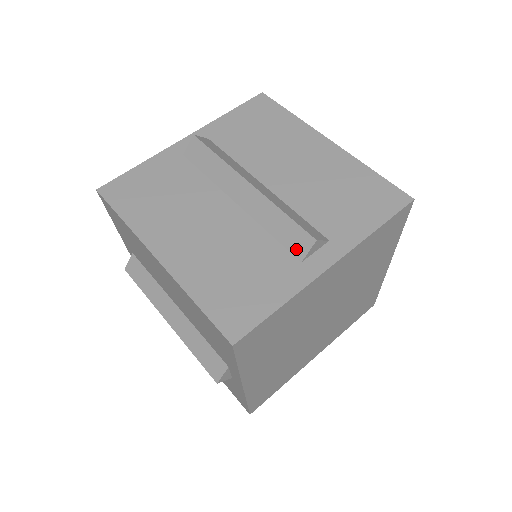
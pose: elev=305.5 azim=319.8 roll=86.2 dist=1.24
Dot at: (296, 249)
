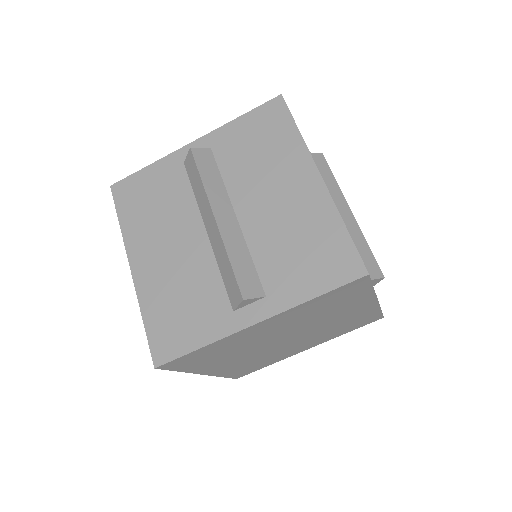
Dot at: (232, 298)
